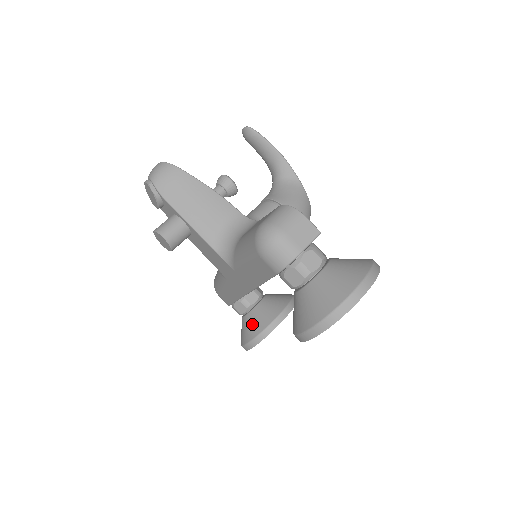
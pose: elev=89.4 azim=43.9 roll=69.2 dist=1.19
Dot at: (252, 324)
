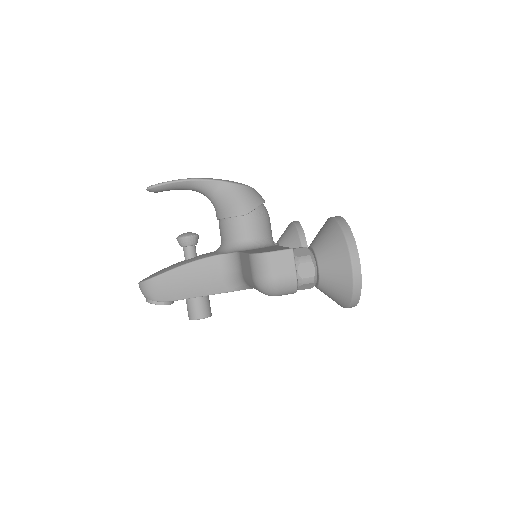
Dot at: occluded
